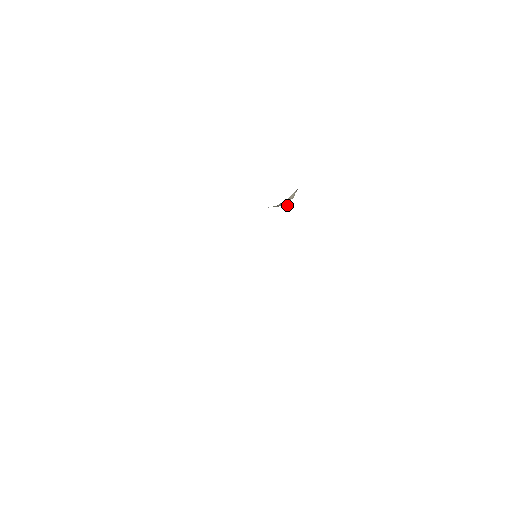
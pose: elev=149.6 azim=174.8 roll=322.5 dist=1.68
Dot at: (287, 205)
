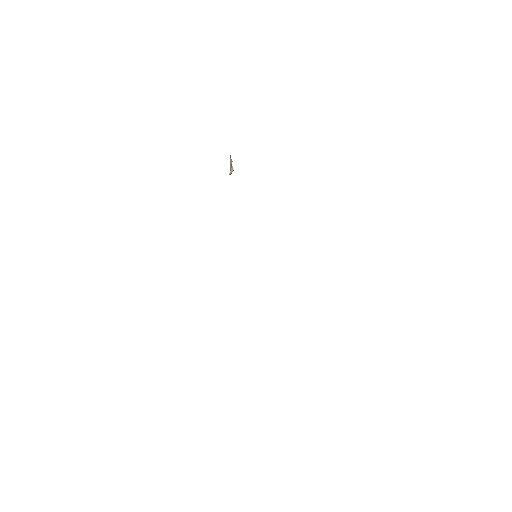
Dot at: occluded
